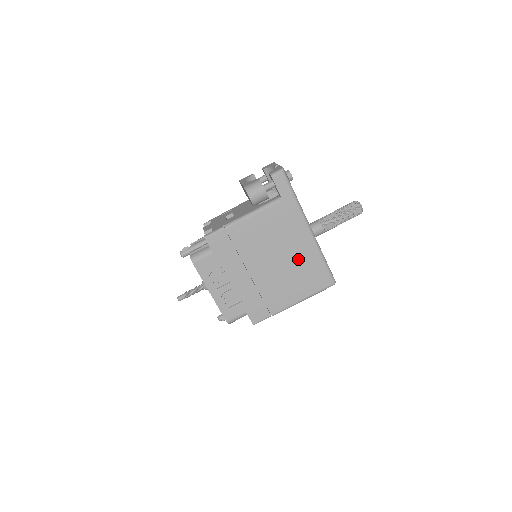
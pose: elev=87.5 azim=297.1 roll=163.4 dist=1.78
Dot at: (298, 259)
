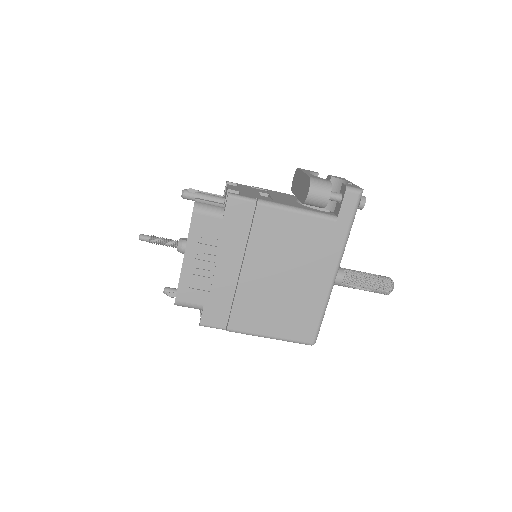
Dot at: (301, 293)
